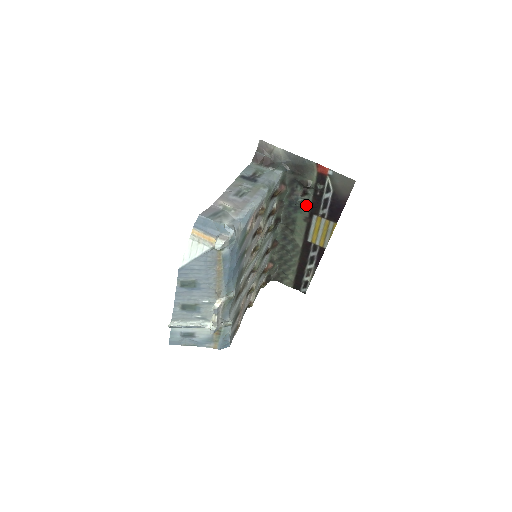
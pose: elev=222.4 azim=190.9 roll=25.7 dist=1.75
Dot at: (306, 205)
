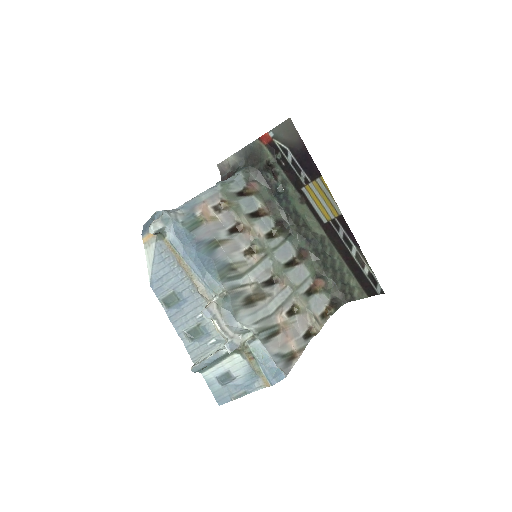
Dot at: (288, 186)
